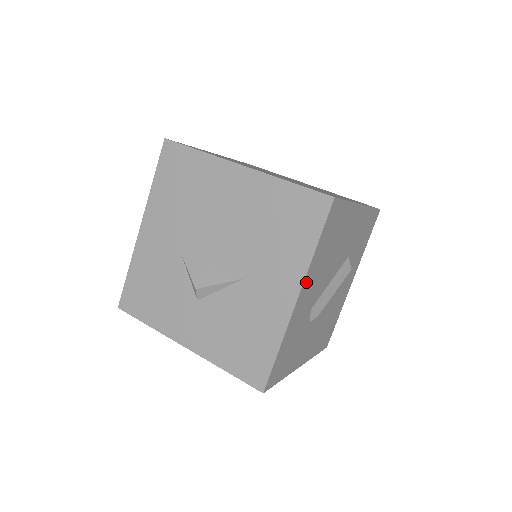
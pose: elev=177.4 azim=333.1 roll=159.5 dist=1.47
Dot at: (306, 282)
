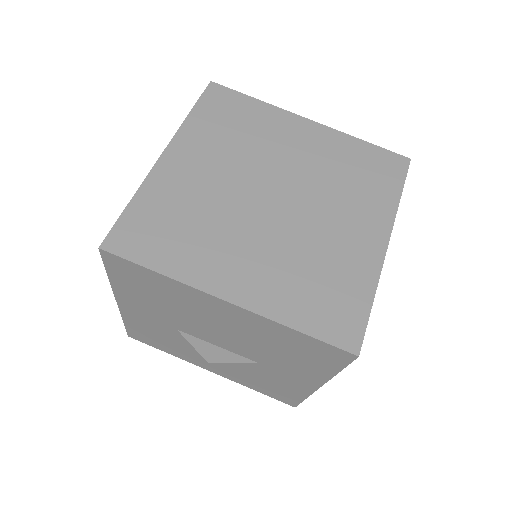
Dot at: occluded
